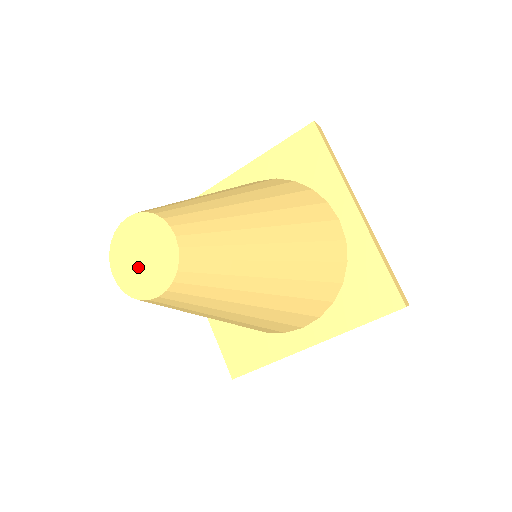
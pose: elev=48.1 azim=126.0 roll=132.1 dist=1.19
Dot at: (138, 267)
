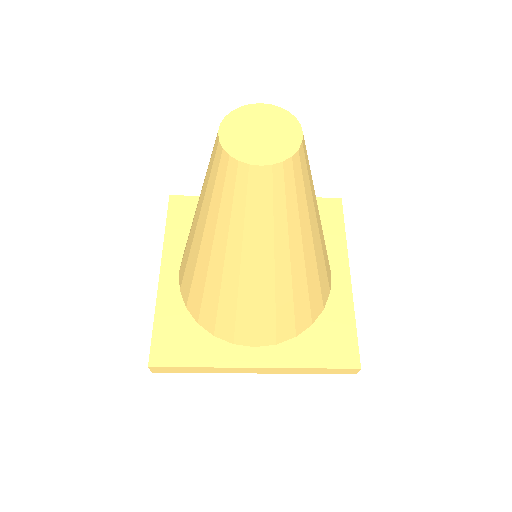
Dot at: (251, 138)
